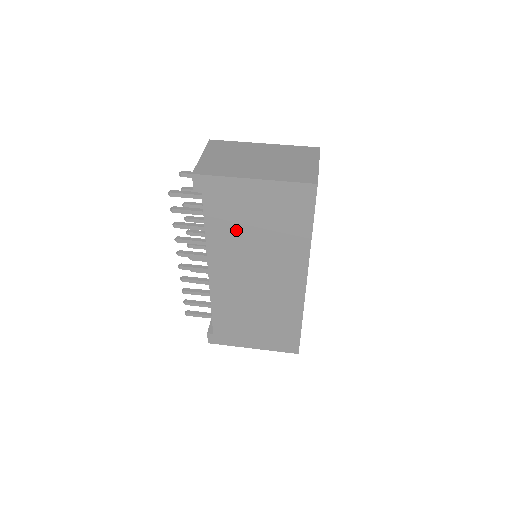
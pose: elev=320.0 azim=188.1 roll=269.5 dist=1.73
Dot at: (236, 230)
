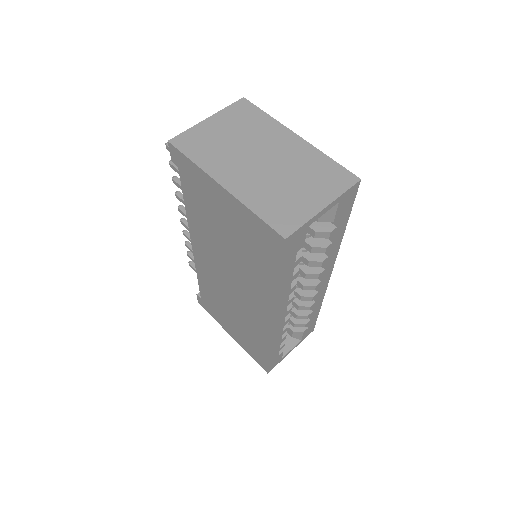
Dot at: (210, 226)
